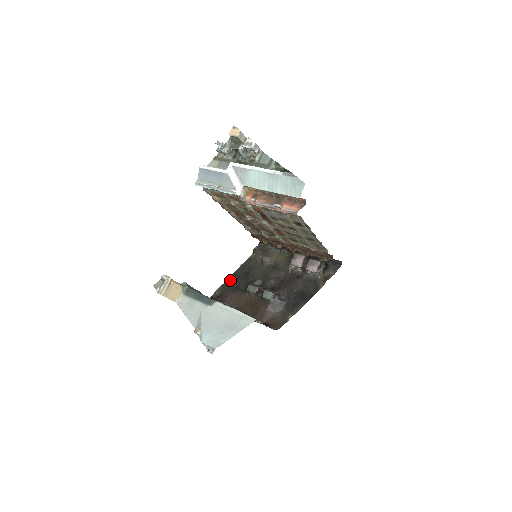
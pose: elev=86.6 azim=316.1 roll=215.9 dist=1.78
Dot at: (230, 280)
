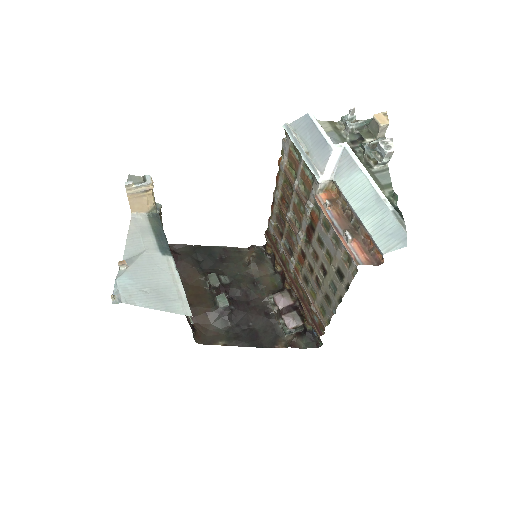
Dot at: (201, 249)
